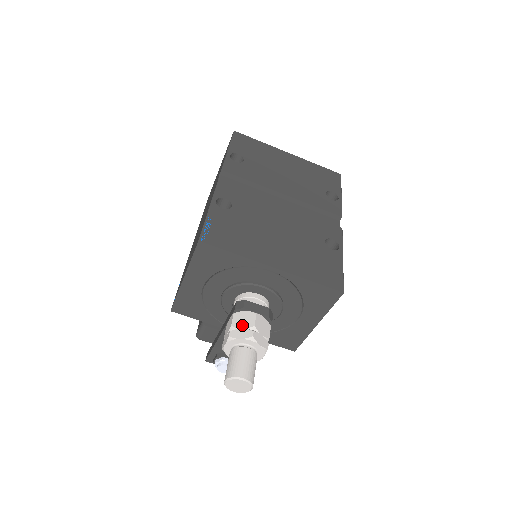
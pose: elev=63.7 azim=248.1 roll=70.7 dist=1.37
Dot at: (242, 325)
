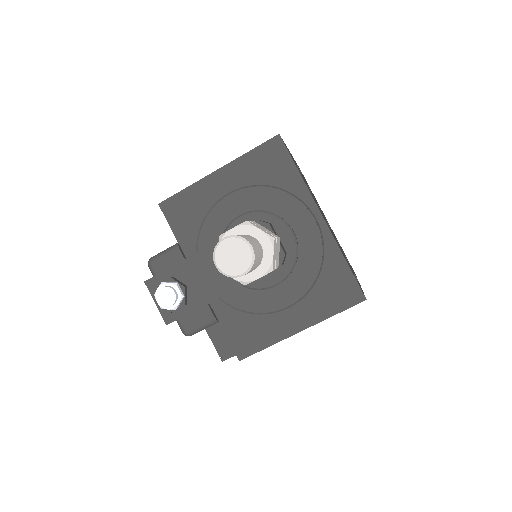
Dot at: (263, 228)
